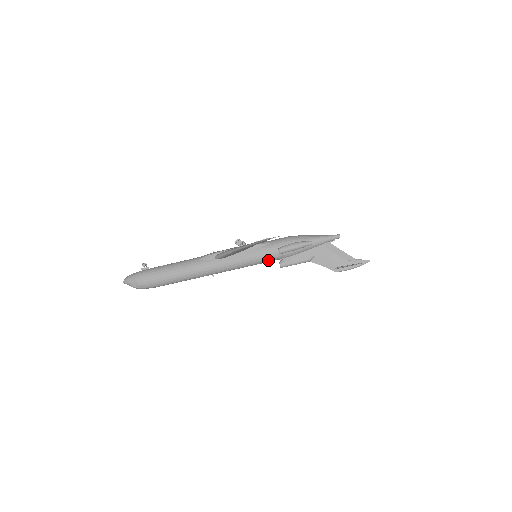
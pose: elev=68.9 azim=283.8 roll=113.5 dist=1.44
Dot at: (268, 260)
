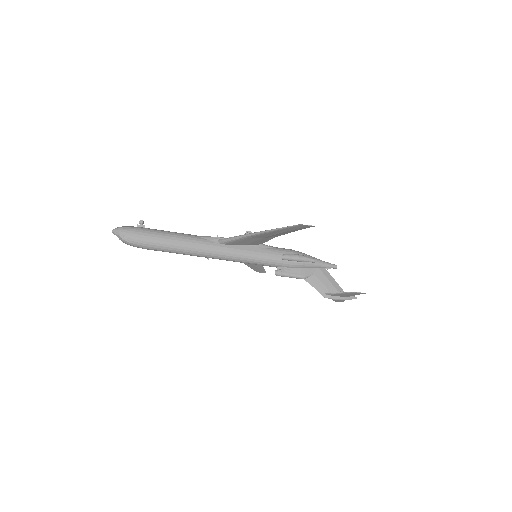
Dot at: (267, 263)
